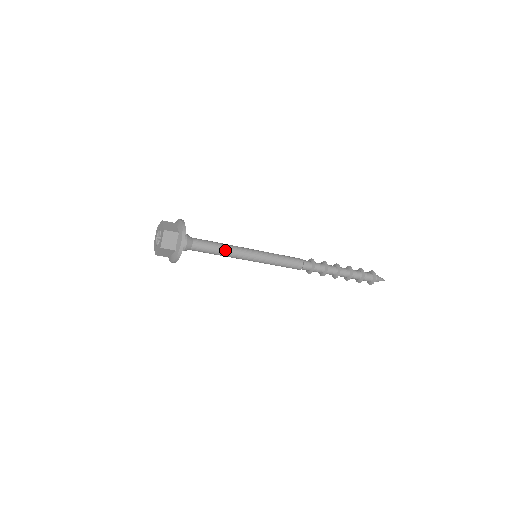
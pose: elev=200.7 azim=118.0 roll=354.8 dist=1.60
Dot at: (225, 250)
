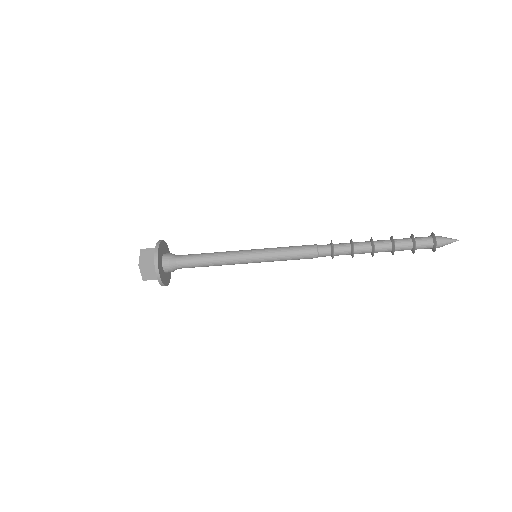
Dot at: (214, 256)
